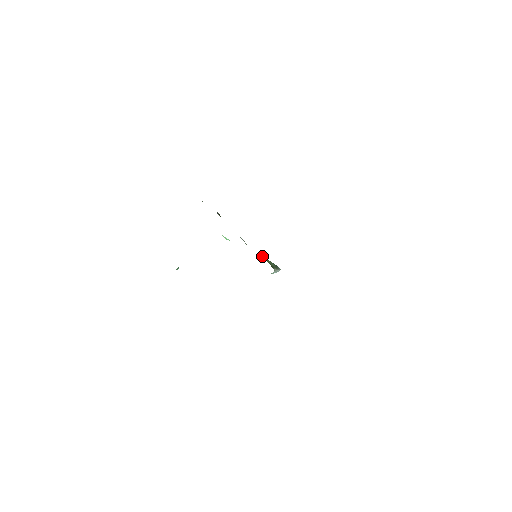
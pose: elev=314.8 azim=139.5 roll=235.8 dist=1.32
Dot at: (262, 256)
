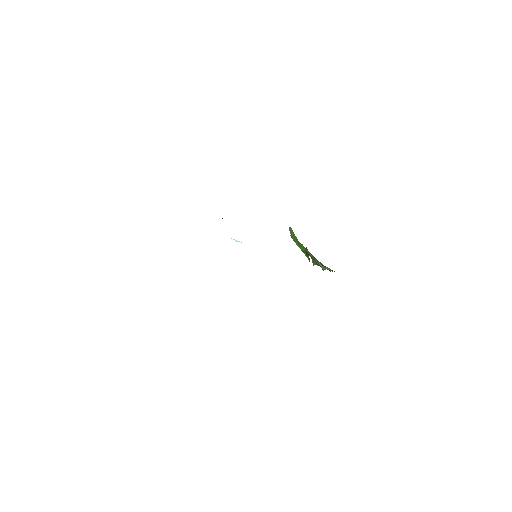
Dot at: occluded
